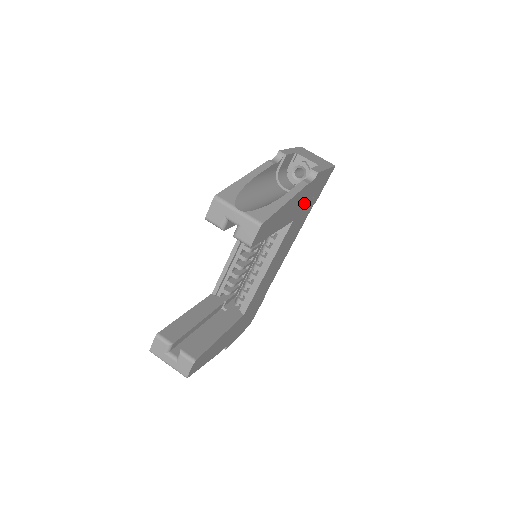
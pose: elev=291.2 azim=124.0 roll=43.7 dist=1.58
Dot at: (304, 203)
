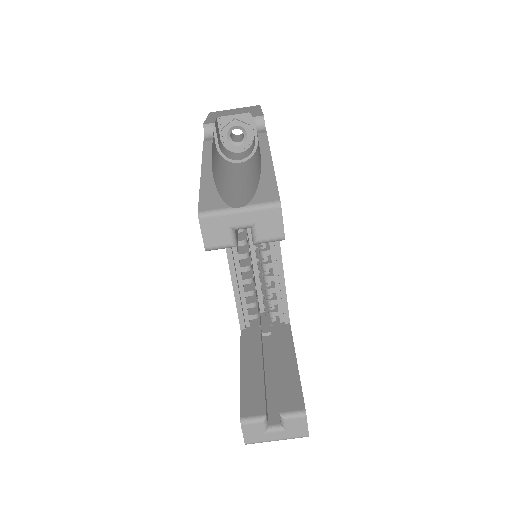
Dot at: occluded
